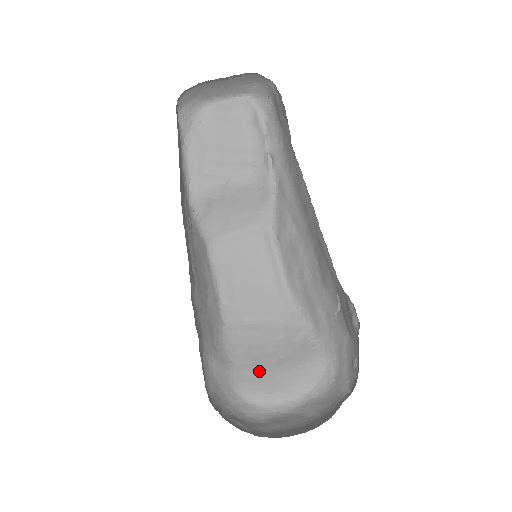
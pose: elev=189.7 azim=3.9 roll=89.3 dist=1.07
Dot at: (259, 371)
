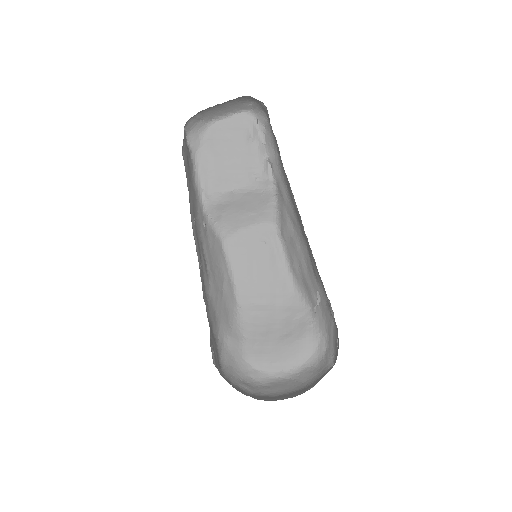
Dot at: (265, 345)
